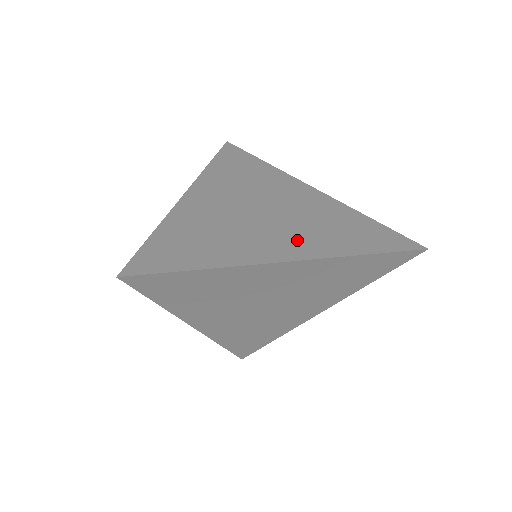
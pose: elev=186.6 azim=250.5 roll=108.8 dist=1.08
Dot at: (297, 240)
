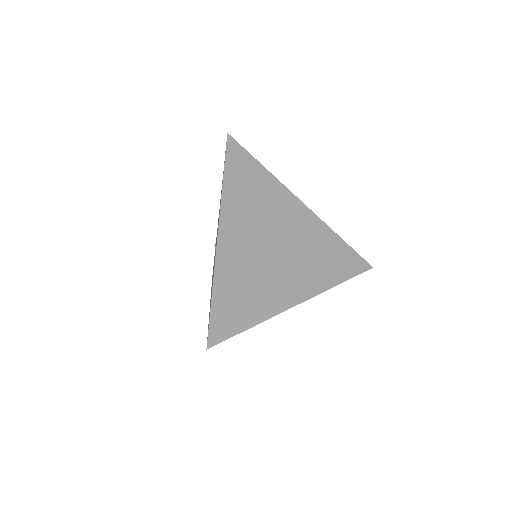
Dot at: occluded
